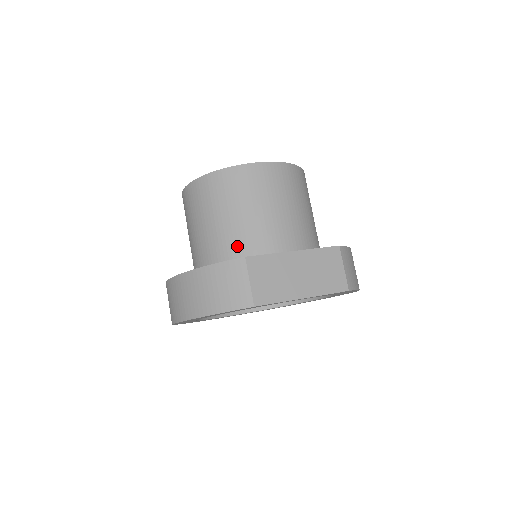
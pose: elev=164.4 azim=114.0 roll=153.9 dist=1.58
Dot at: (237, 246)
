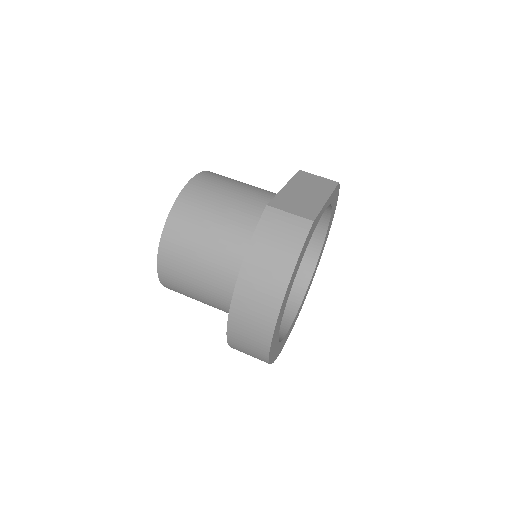
Dot at: (247, 227)
